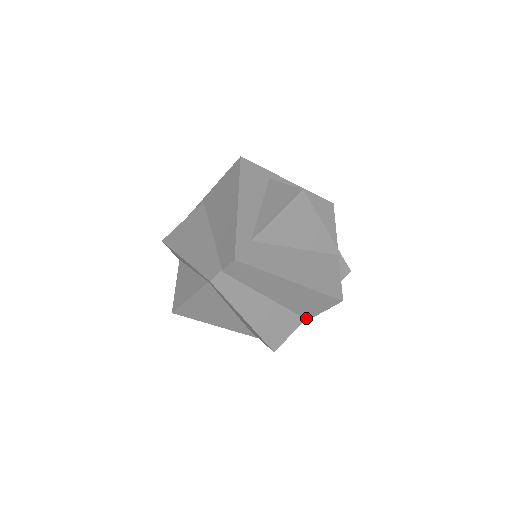
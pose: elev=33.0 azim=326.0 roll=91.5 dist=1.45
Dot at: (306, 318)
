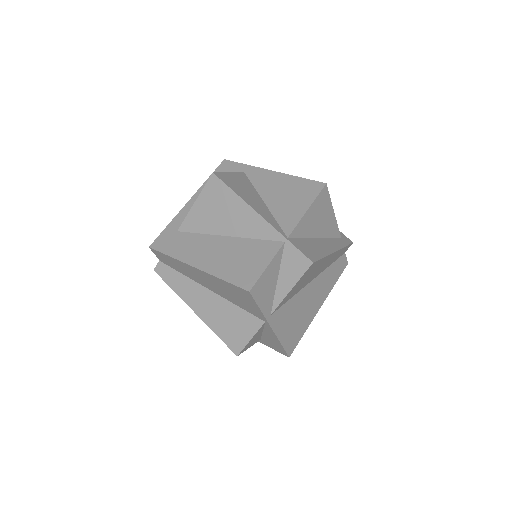
Dot at: (264, 320)
